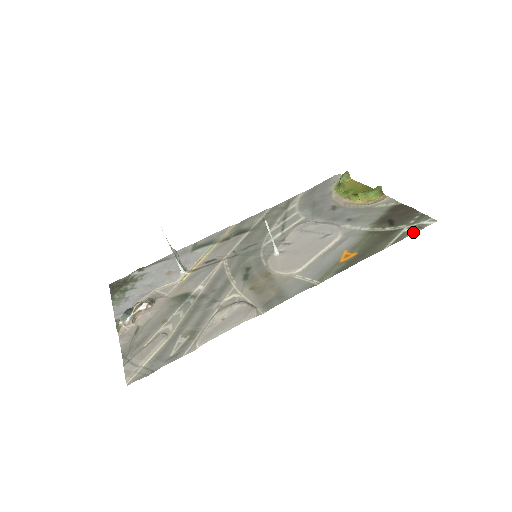
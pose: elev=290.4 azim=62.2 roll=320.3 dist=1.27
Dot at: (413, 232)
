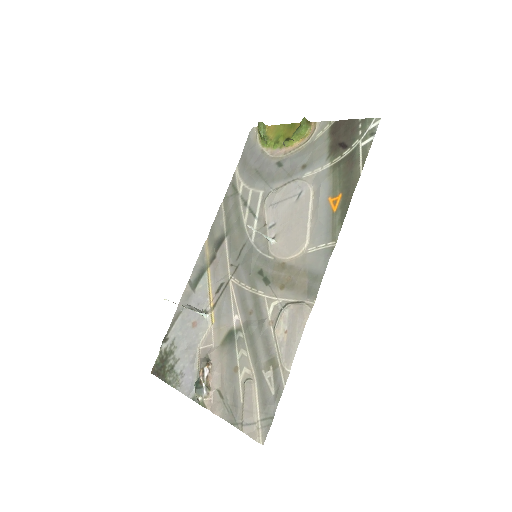
Dot at: (370, 142)
